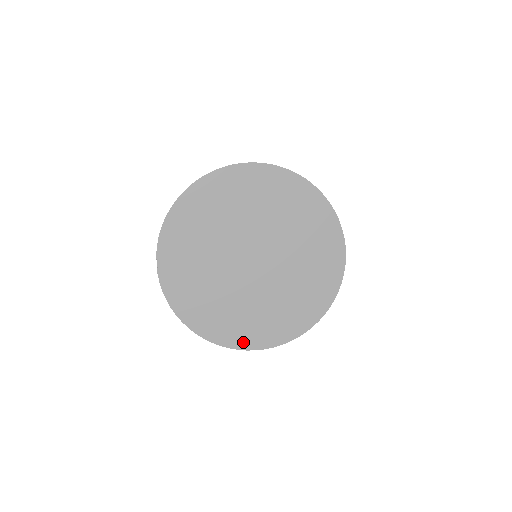
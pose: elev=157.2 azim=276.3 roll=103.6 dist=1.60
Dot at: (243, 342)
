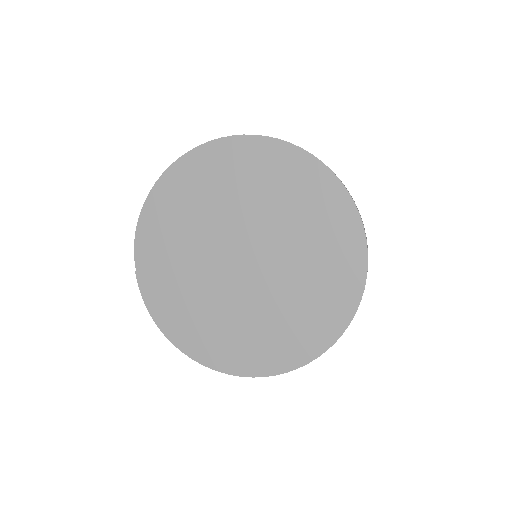
Dot at: (237, 365)
